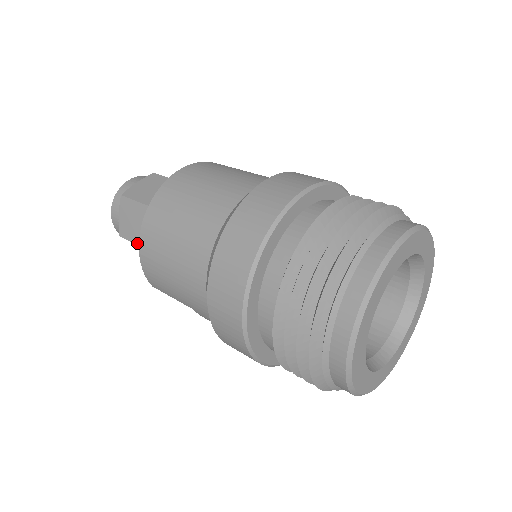
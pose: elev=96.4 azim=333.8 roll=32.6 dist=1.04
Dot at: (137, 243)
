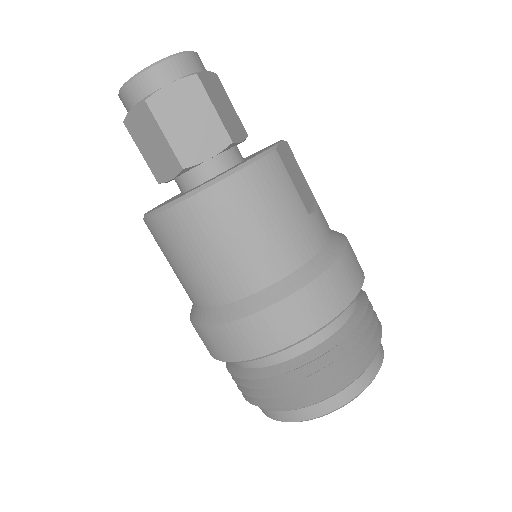
Dot at: (143, 156)
